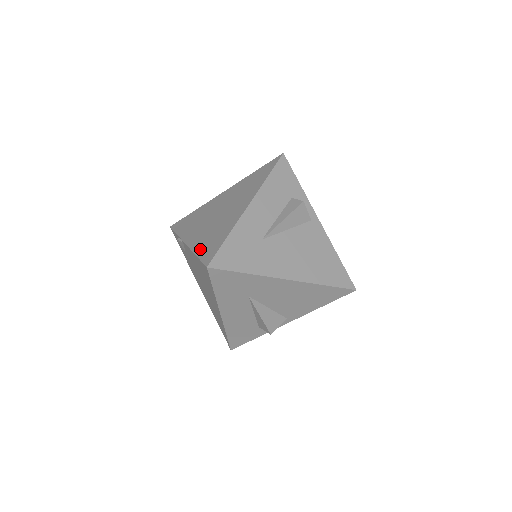
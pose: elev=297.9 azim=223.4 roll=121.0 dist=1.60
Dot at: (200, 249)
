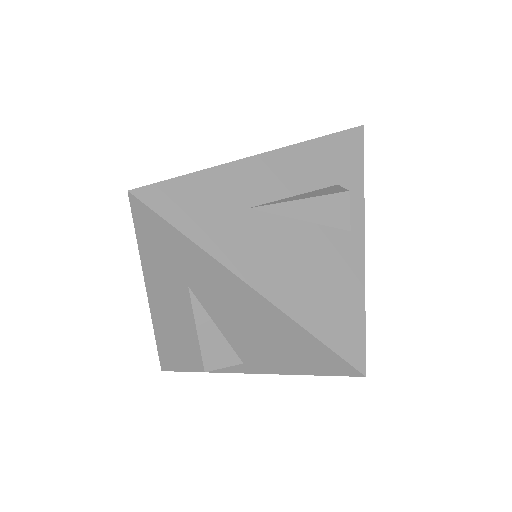
Dot at: occluded
